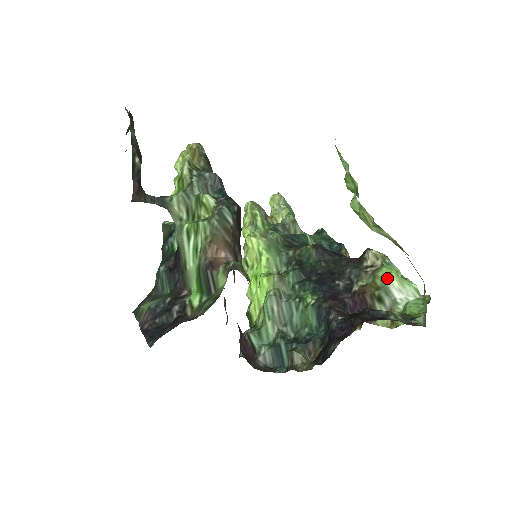
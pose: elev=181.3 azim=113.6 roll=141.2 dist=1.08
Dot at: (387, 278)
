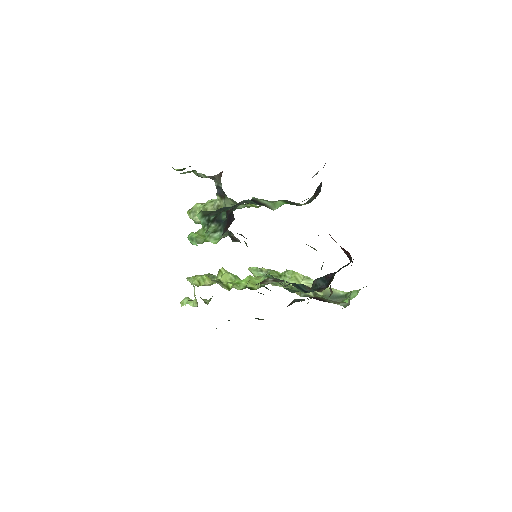
Dot at: (323, 296)
